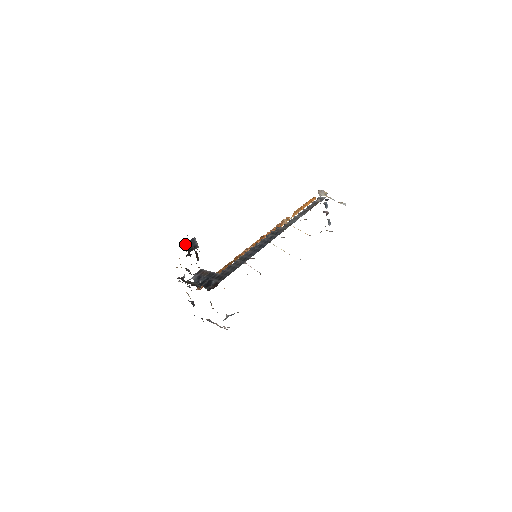
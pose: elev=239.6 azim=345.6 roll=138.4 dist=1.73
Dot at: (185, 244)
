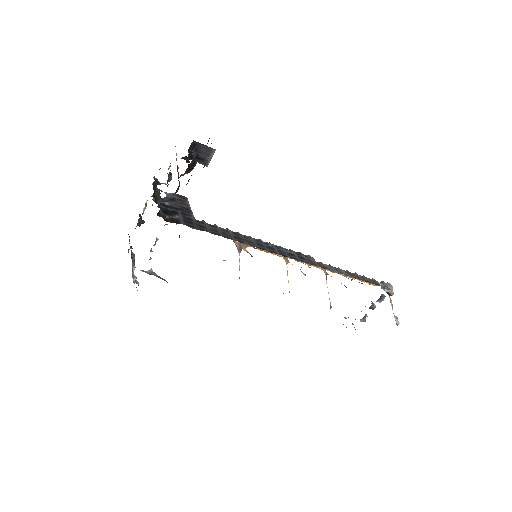
Dot at: (196, 142)
